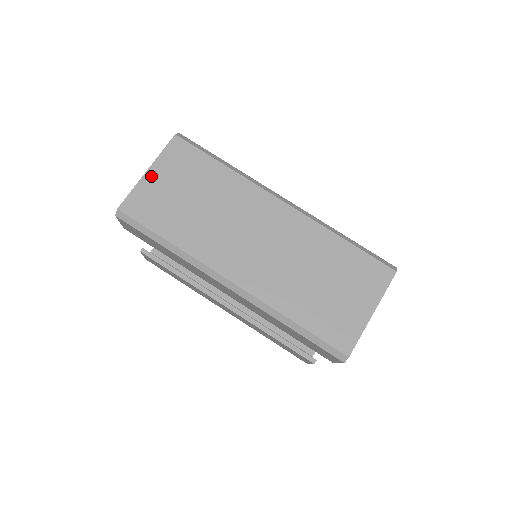
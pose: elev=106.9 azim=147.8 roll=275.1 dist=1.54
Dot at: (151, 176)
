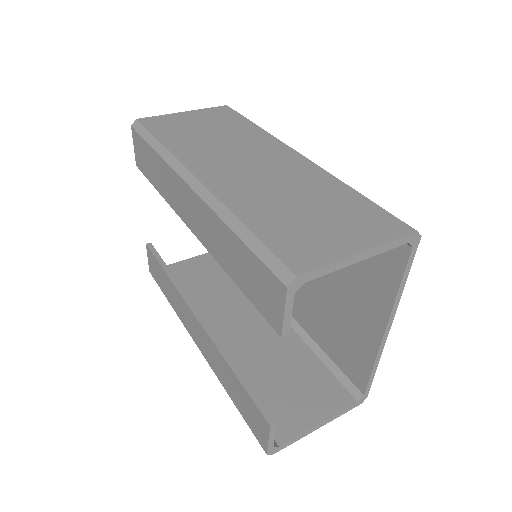
Dot at: (184, 114)
